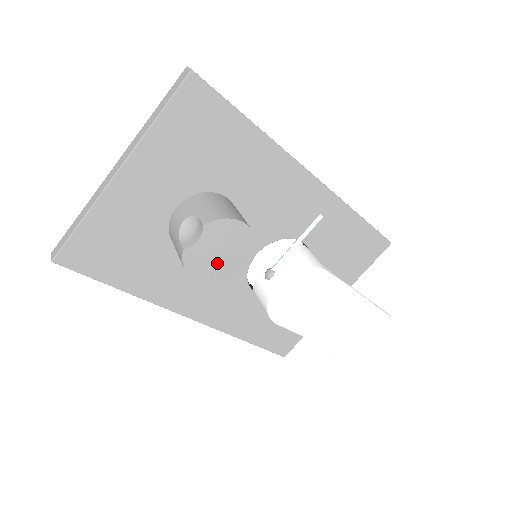
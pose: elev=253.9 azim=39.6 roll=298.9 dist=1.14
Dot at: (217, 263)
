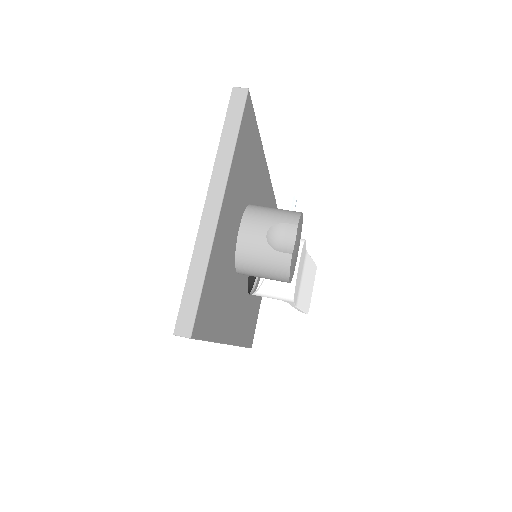
Dot at: (295, 259)
